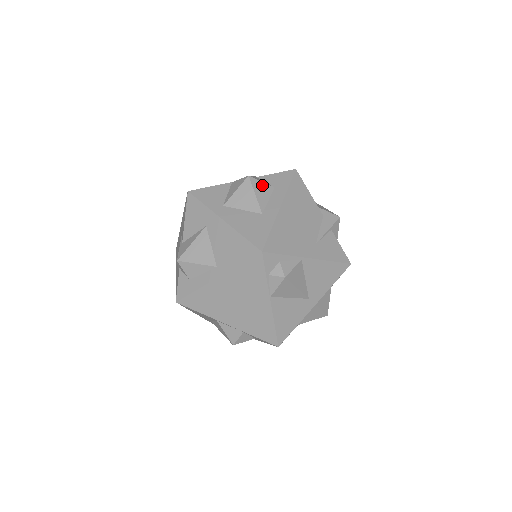
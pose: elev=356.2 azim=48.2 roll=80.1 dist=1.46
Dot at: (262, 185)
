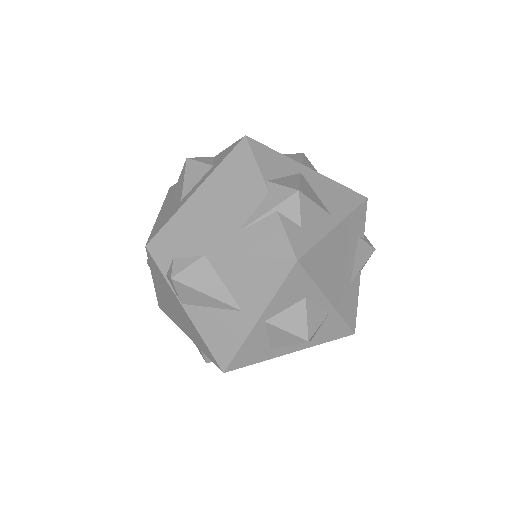
Dot at: (198, 166)
